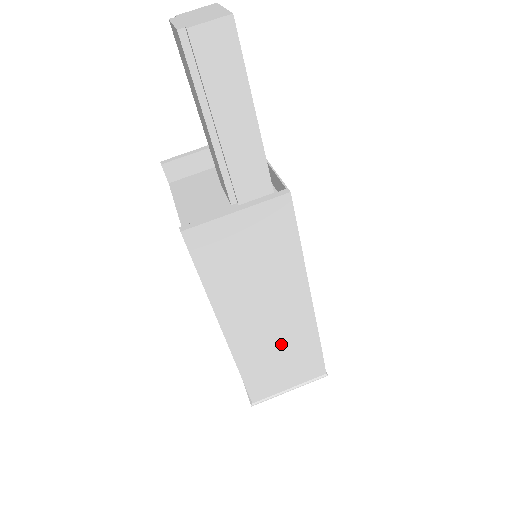
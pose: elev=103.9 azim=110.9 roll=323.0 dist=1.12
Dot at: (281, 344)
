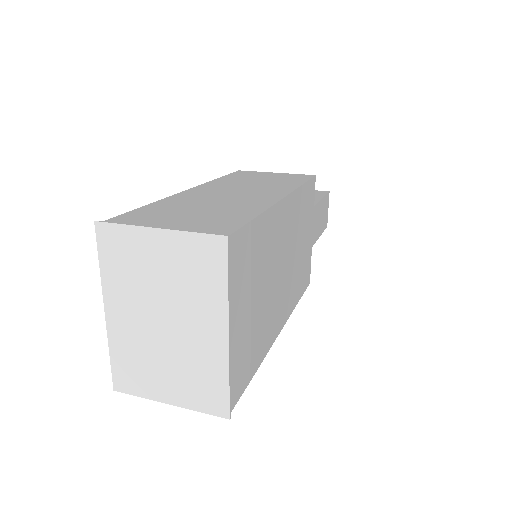
Dot at: (219, 205)
